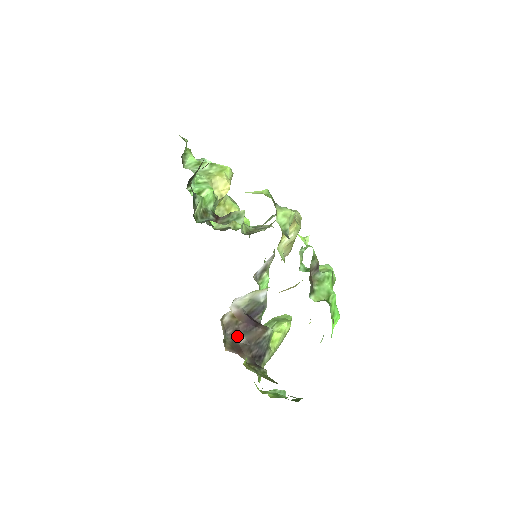
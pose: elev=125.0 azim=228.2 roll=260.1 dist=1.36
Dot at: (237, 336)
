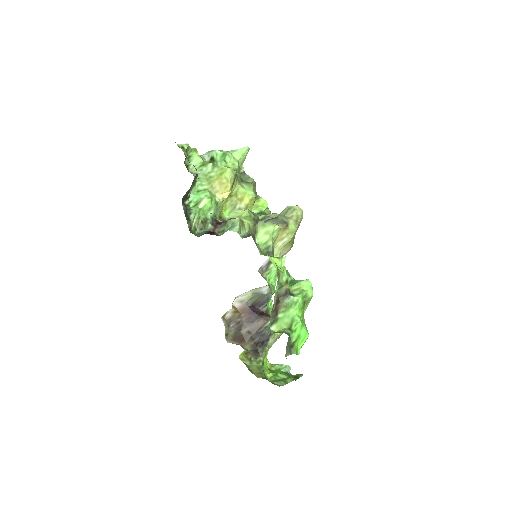
Dot at: (240, 327)
